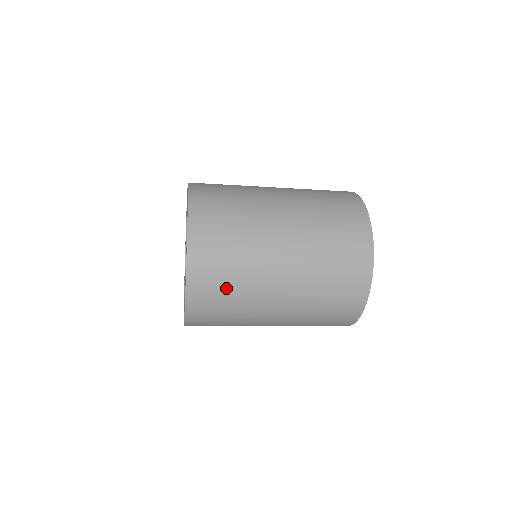
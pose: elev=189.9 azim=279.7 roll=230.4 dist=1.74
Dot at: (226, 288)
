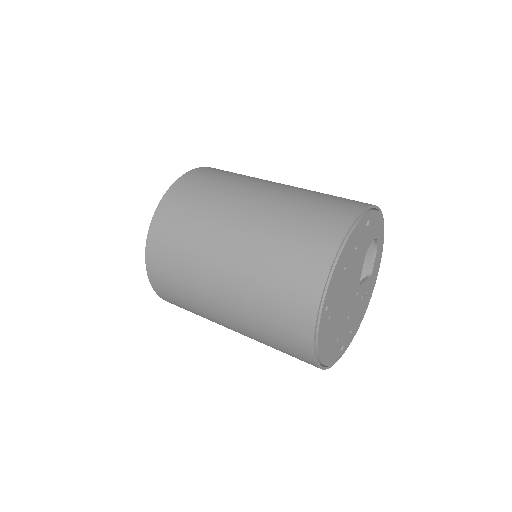
Dot at: occluded
